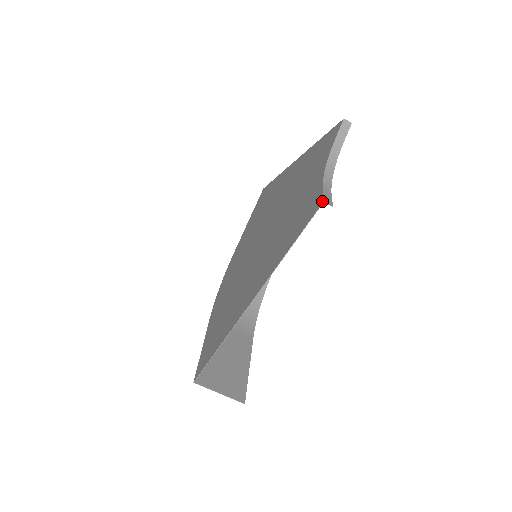
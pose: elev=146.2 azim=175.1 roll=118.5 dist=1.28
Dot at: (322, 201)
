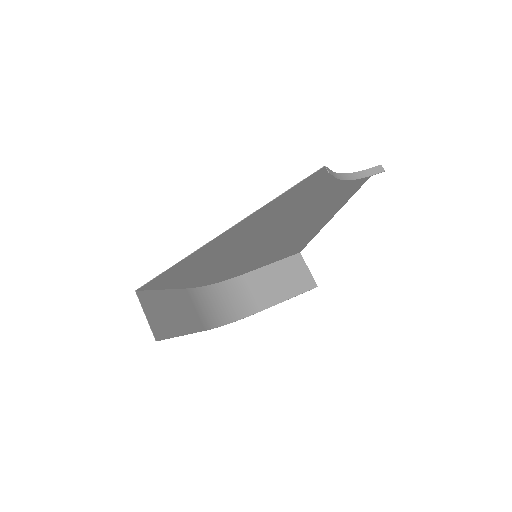
Dot at: (324, 166)
